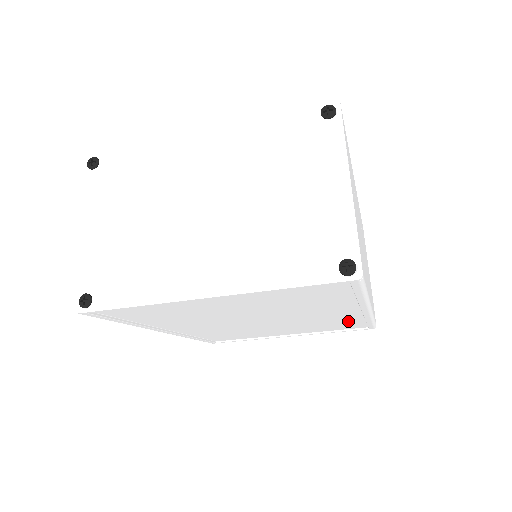
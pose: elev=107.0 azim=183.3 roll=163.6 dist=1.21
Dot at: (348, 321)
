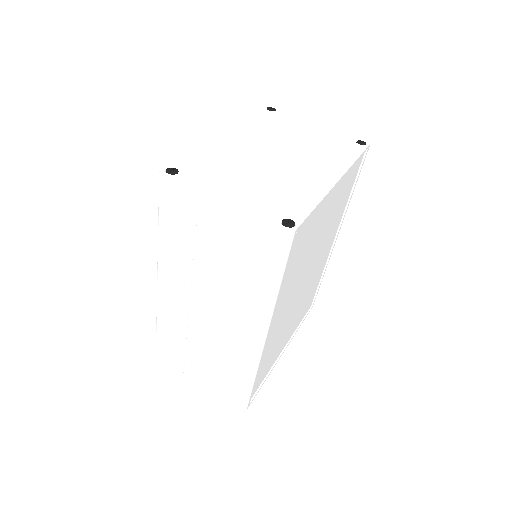
Dot at: (317, 281)
